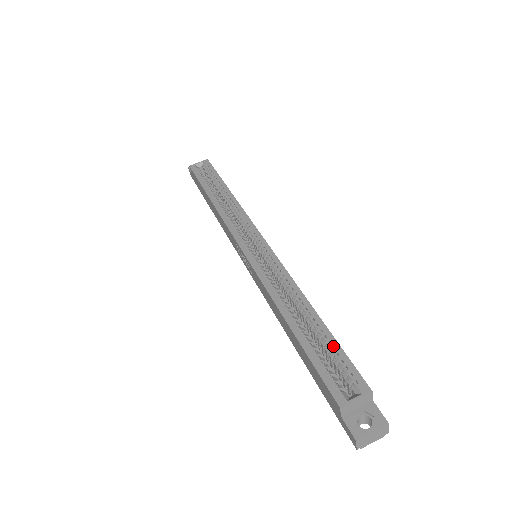
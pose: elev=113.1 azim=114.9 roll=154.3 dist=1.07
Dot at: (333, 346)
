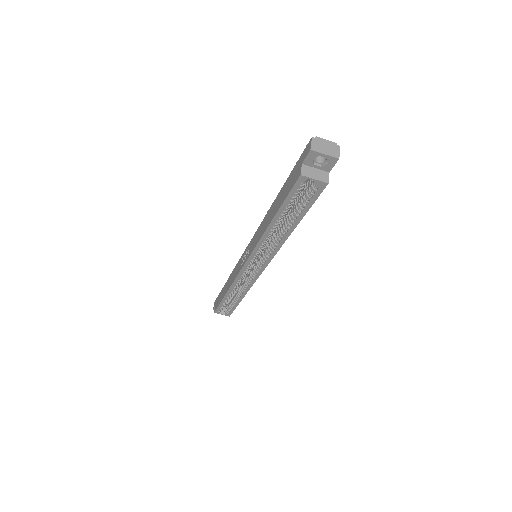
Dot at: (233, 307)
